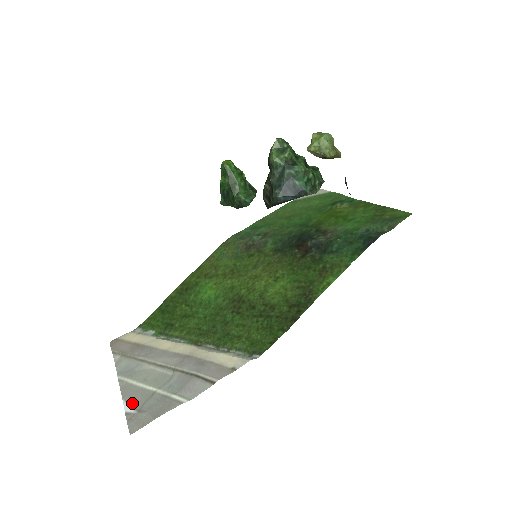
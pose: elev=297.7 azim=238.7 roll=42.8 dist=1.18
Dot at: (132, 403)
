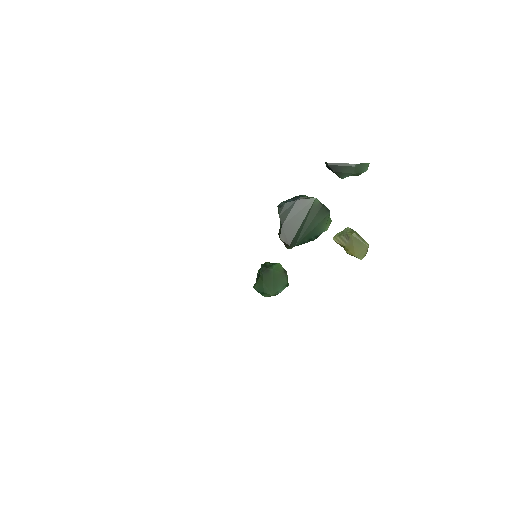
Dot at: occluded
